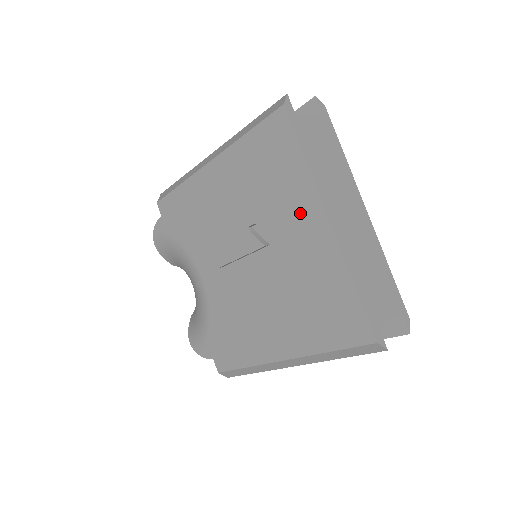
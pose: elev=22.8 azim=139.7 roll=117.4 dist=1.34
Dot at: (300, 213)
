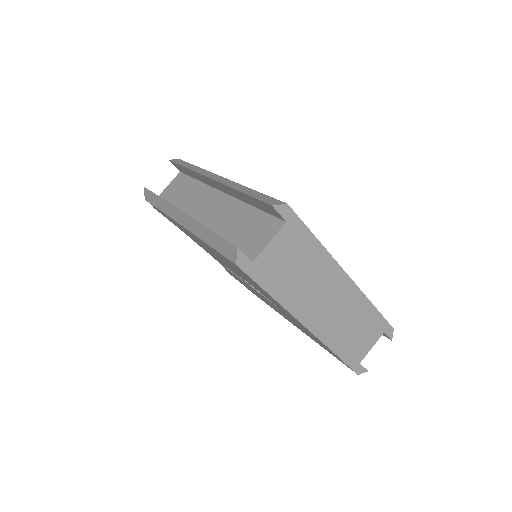
Dot at: (281, 308)
